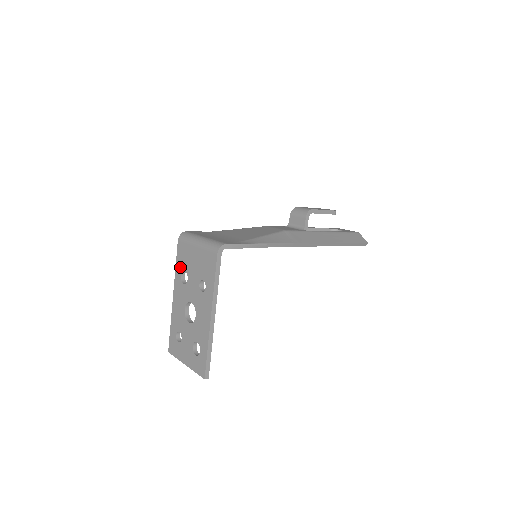
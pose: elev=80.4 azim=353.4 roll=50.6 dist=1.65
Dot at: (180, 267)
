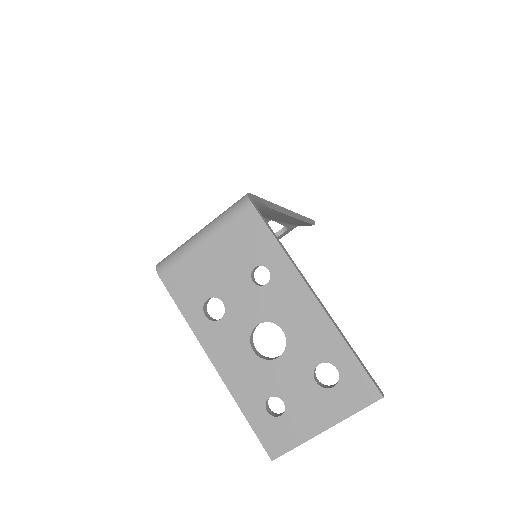
Dot at: (194, 305)
